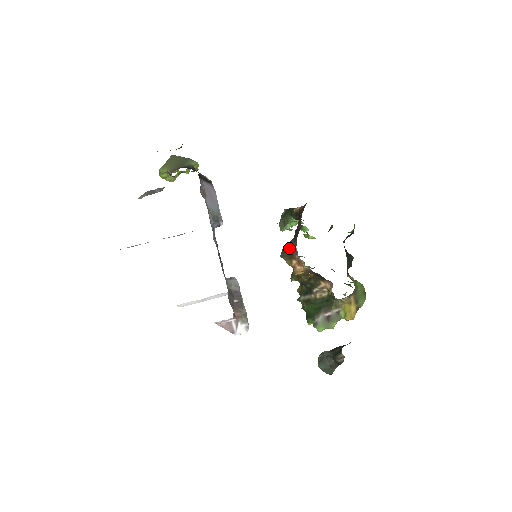
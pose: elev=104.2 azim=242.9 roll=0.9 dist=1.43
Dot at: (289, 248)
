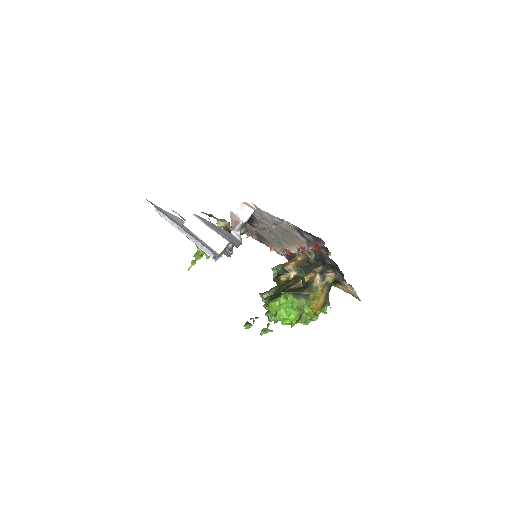
Dot at: occluded
